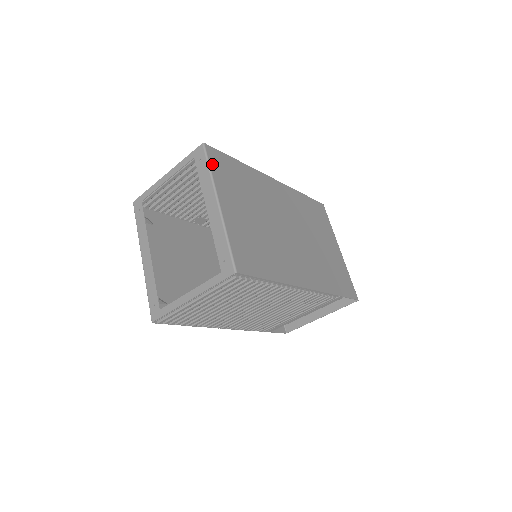
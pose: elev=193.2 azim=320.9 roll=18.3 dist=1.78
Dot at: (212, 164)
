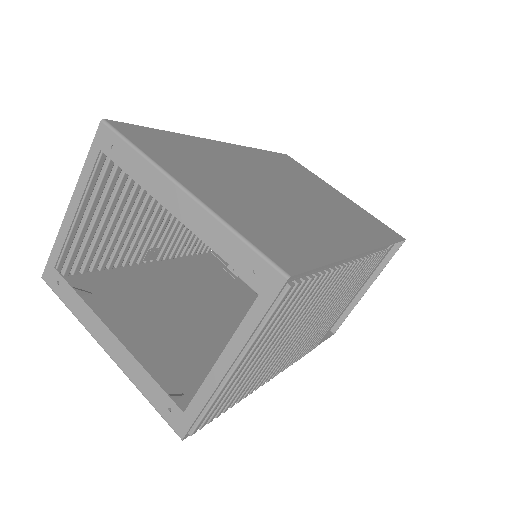
Dot at: (135, 142)
